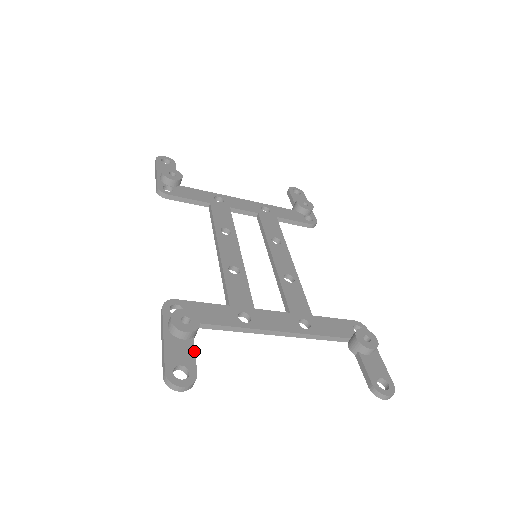
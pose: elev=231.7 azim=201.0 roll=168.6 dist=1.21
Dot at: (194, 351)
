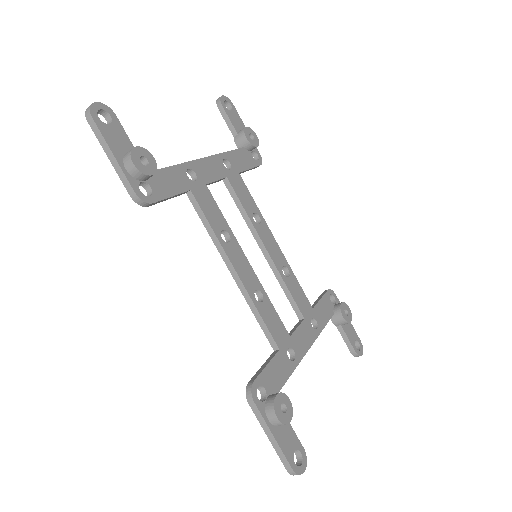
Dot at: (292, 428)
